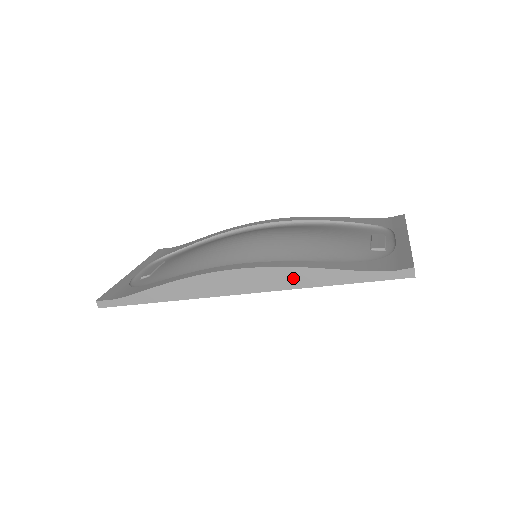
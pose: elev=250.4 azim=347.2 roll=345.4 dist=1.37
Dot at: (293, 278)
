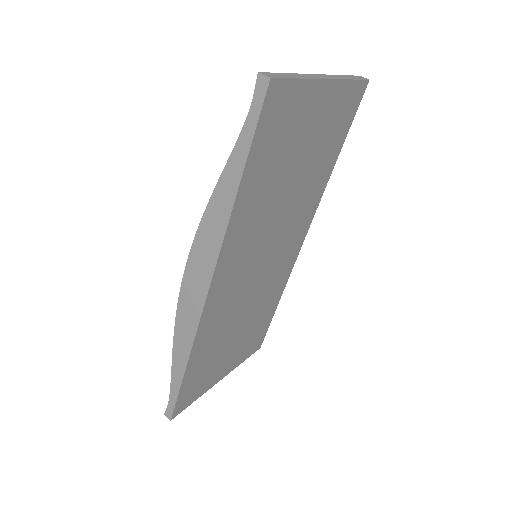
Dot at: (214, 222)
